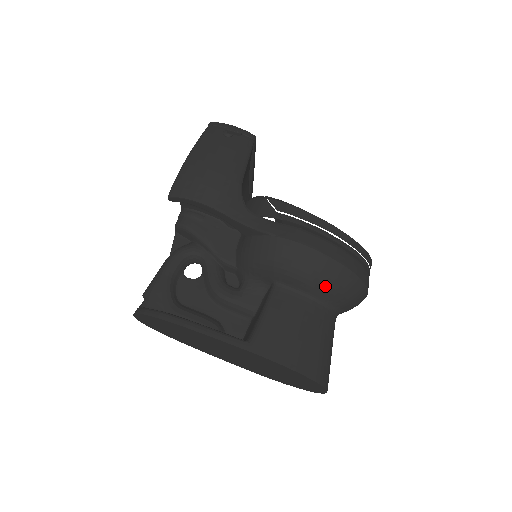
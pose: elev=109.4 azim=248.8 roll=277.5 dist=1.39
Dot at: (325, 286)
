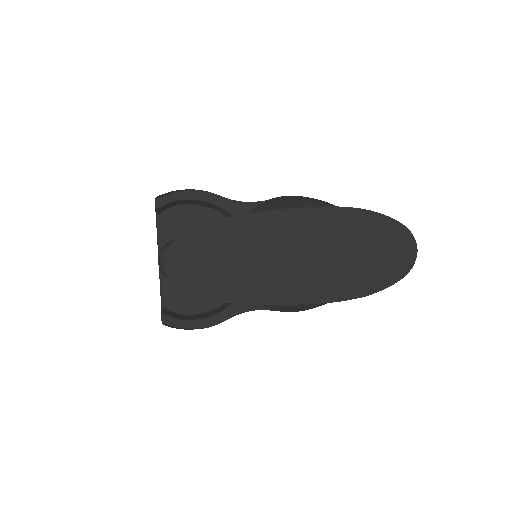
Dot at: occluded
